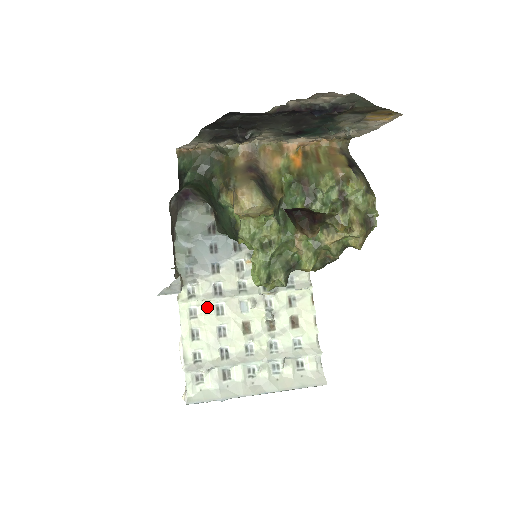
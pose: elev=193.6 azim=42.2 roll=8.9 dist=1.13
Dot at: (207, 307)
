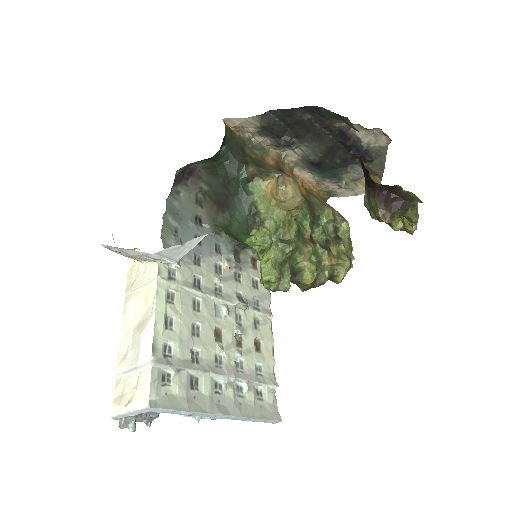
Dot at: (185, 296)
